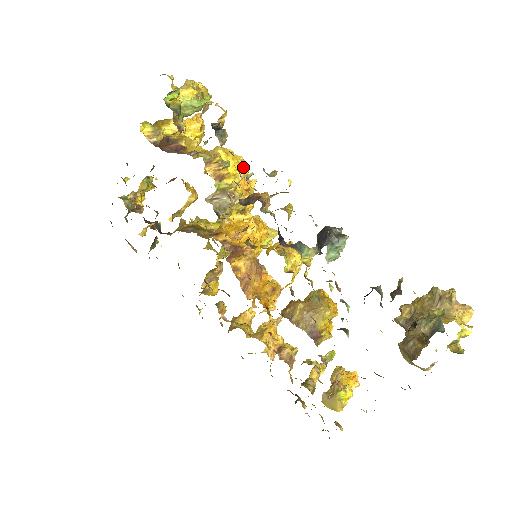
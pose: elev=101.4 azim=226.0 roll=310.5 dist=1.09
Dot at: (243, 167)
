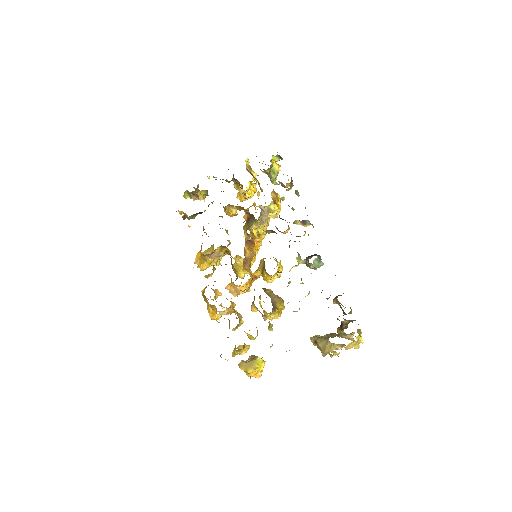
Dot at: occluded
